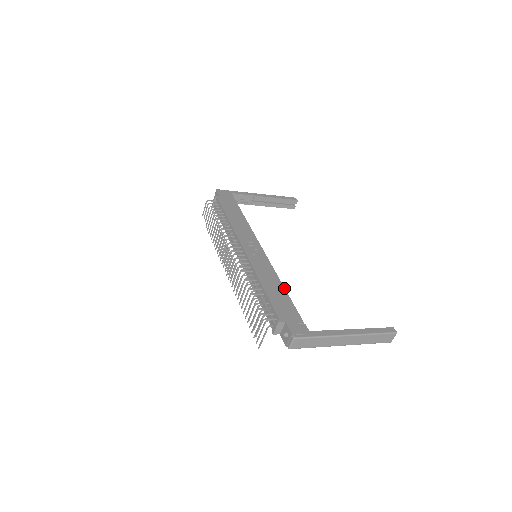
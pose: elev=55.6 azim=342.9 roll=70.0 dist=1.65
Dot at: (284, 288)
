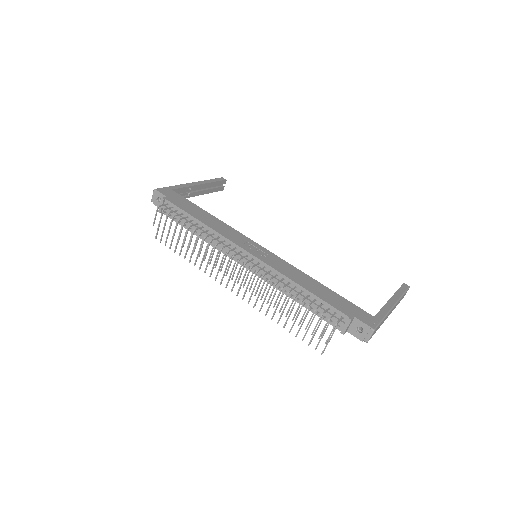
Dot at: (318, 282)
